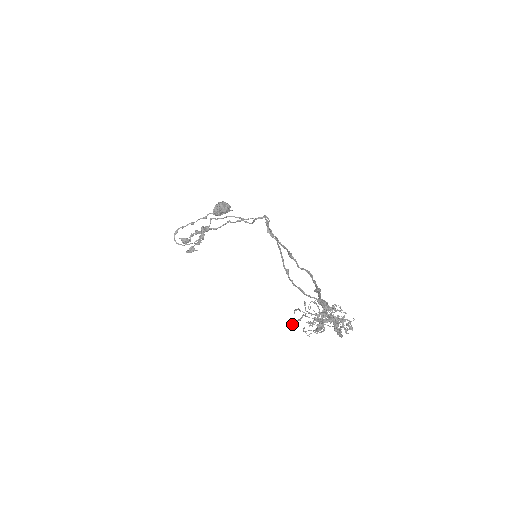
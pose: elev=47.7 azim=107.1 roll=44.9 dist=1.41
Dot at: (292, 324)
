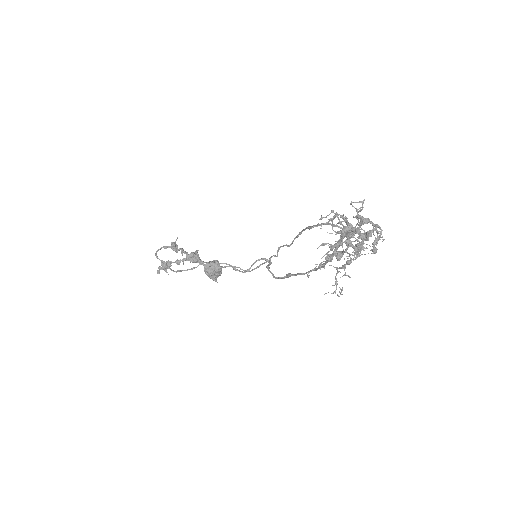
Dot at: (311, 227)
